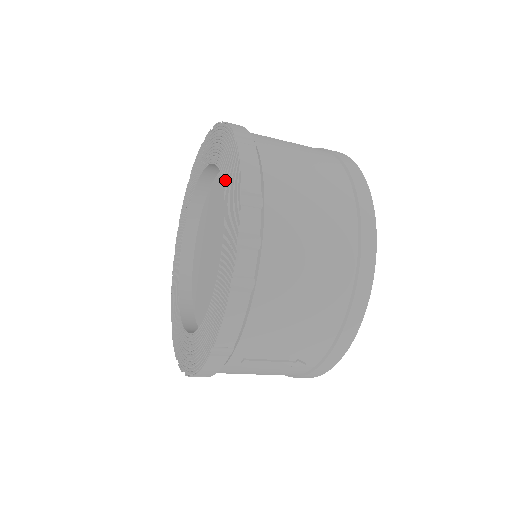
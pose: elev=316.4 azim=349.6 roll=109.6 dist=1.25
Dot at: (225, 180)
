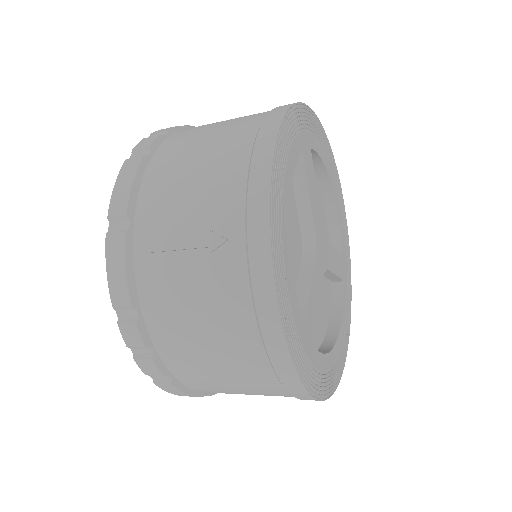
Dot at: occluded
